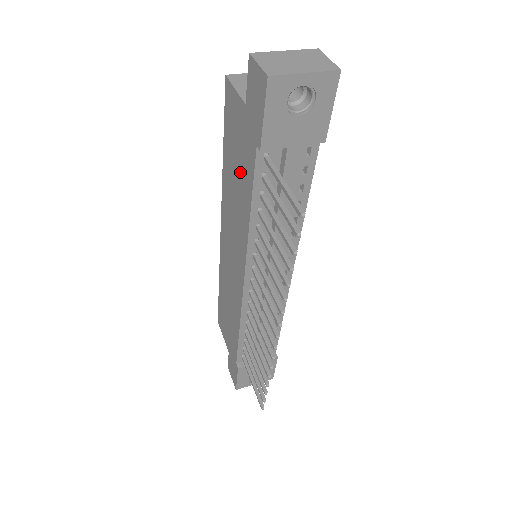
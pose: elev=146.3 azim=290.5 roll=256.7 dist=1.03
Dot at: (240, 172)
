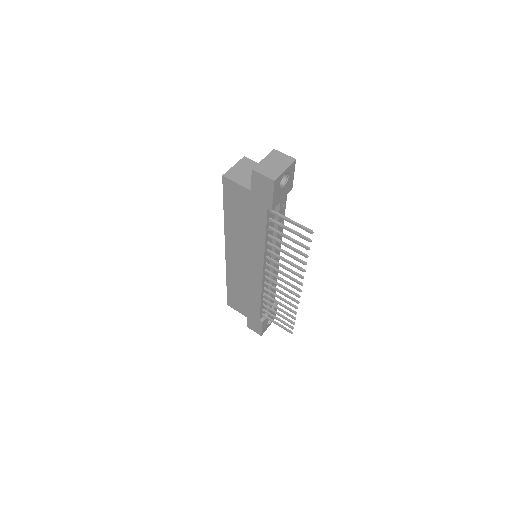
Dot at: (249, 221)
